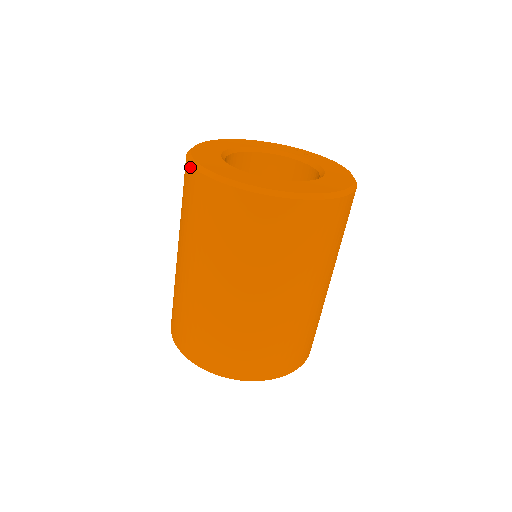
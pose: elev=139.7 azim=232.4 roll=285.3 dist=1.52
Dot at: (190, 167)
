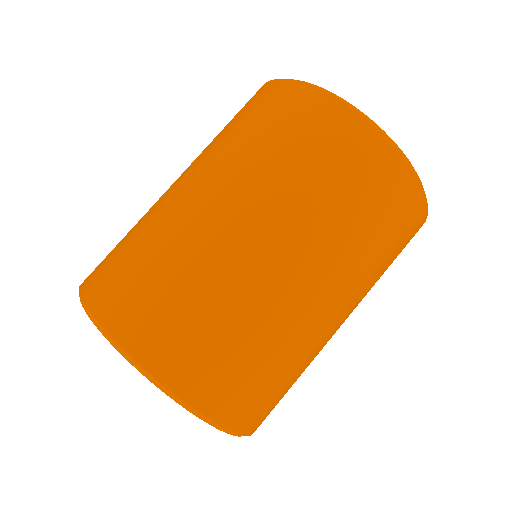
Dot at: (278, 80)
